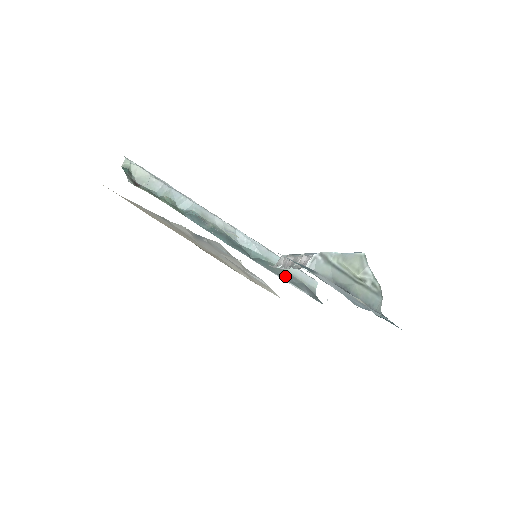
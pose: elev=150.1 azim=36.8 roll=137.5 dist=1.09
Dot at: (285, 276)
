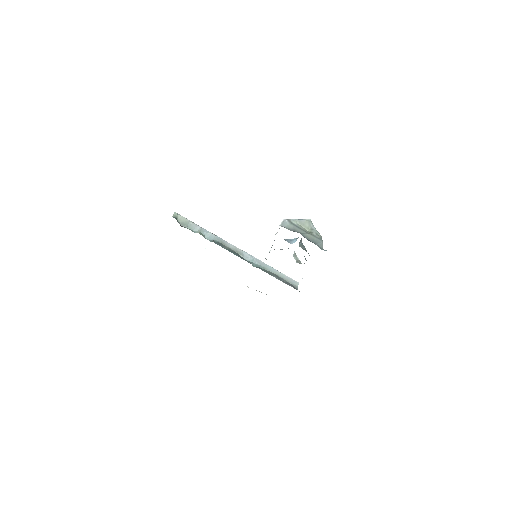
Dot at: (276, 277)
